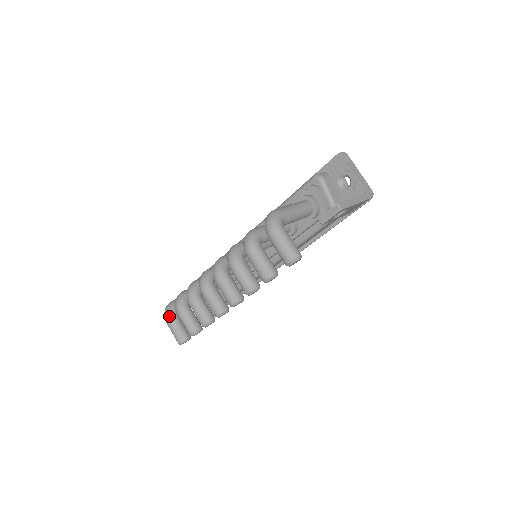
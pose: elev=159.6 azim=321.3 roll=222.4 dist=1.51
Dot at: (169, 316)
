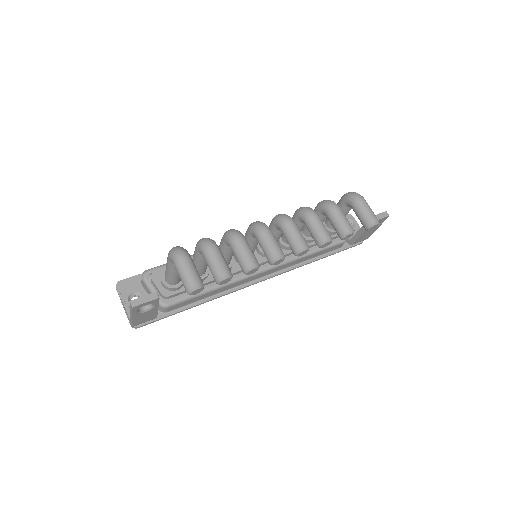
Dot at: (187, 253)
